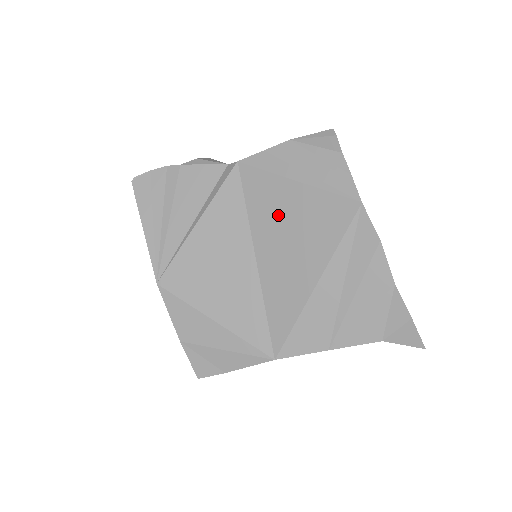
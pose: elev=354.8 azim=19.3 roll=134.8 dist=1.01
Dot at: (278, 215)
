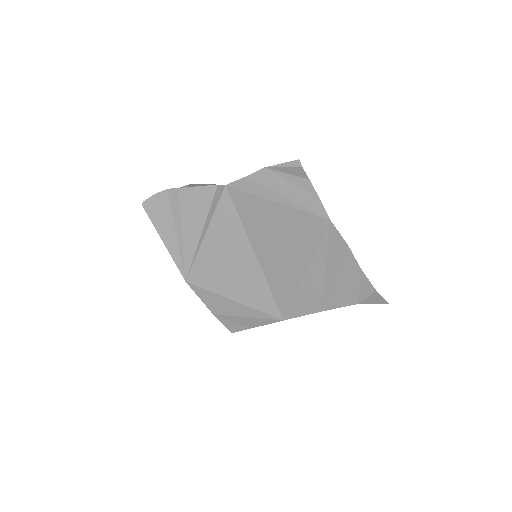
Dot at: (267, 227)
